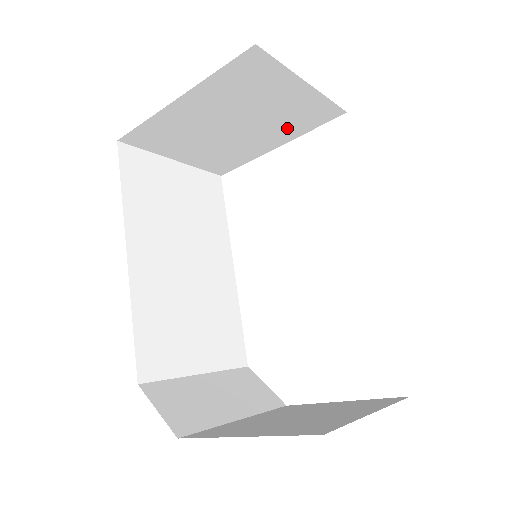
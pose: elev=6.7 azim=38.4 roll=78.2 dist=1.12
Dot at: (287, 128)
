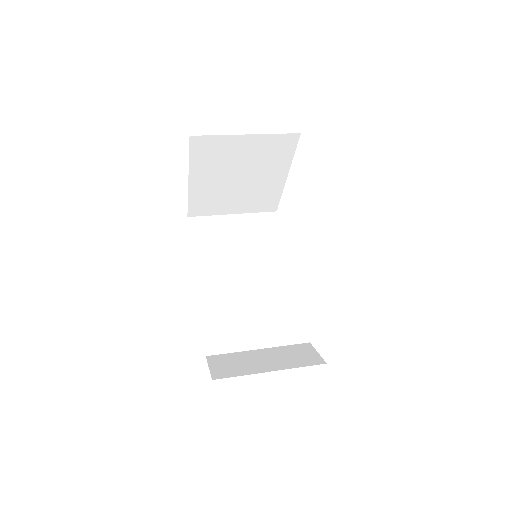
Dot at: (275, 163)
